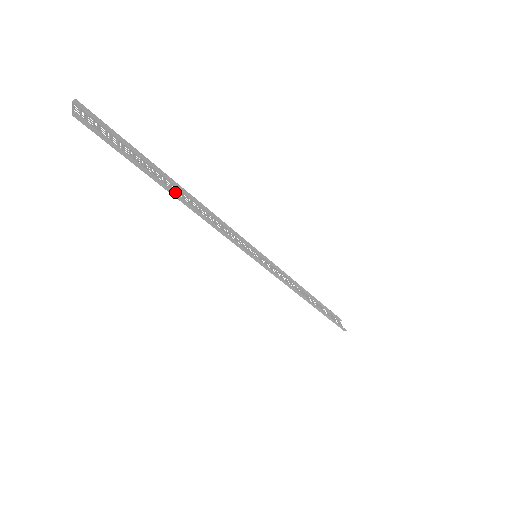
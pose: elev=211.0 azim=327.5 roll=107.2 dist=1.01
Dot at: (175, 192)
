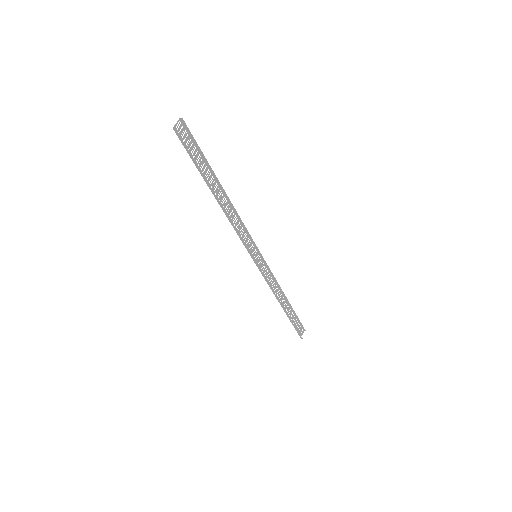
Dot at: (216, 194)
